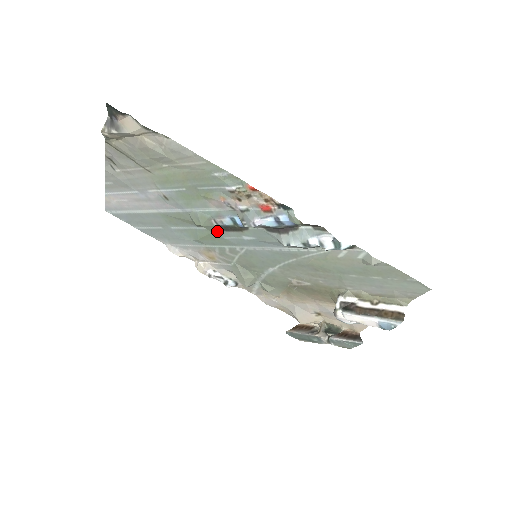
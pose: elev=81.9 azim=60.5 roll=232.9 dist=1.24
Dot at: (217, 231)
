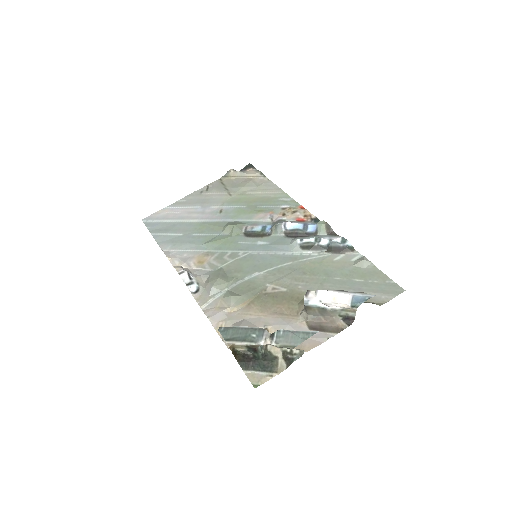
Dot at: (238, 236)
